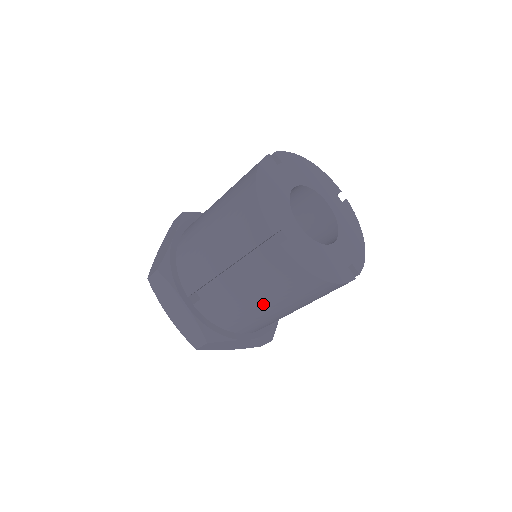
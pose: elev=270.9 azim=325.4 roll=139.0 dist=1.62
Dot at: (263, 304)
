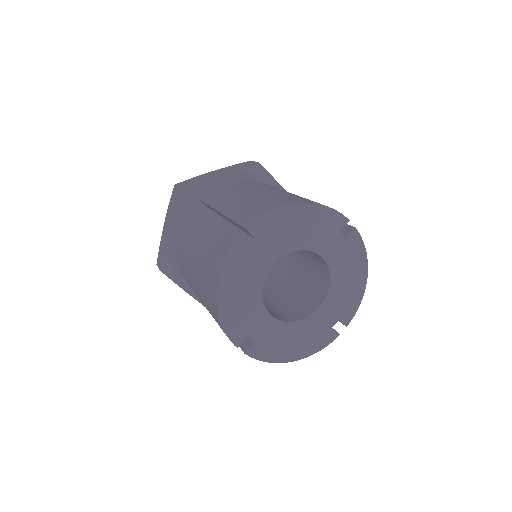
Dot at: occluded
